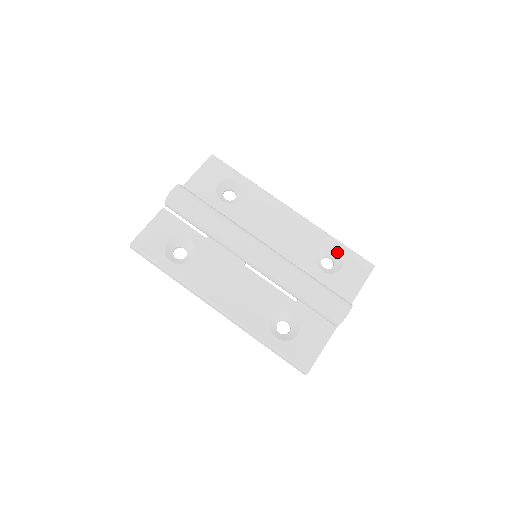
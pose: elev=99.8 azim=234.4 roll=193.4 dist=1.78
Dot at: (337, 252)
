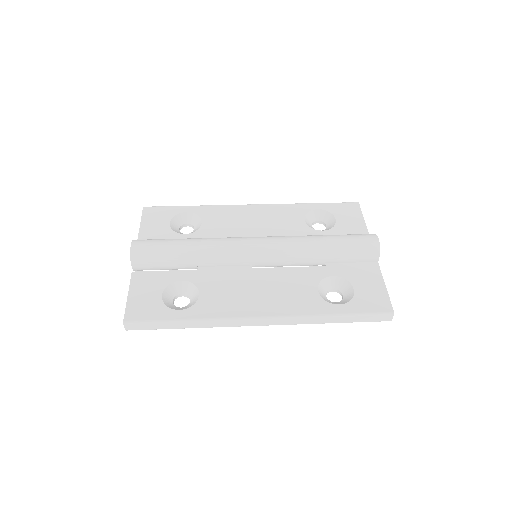
Dot at: (320, 211)
